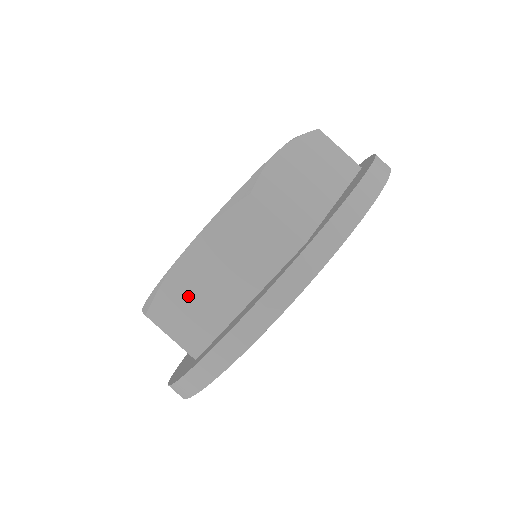
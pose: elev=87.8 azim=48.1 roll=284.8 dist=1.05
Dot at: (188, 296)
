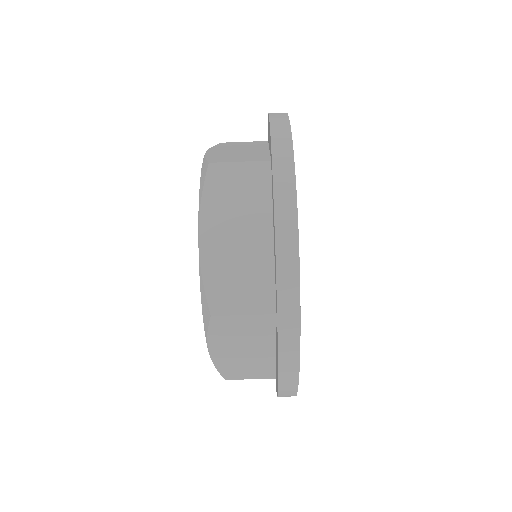
Dot at: (228, 270)
